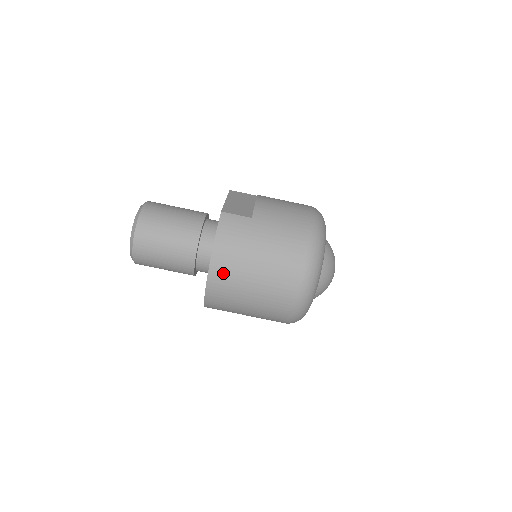
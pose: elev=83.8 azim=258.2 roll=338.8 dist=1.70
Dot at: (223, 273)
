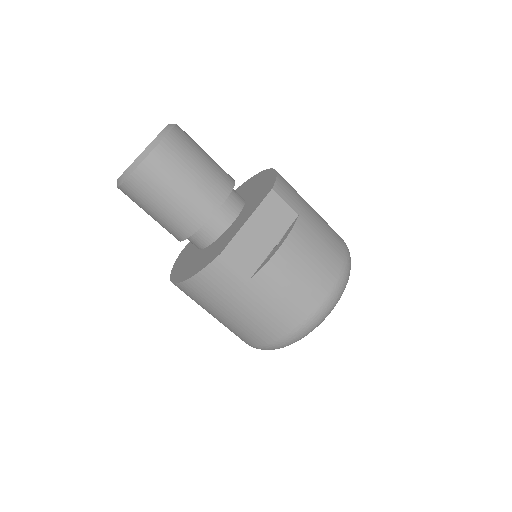
Dot at: (189, 294)
